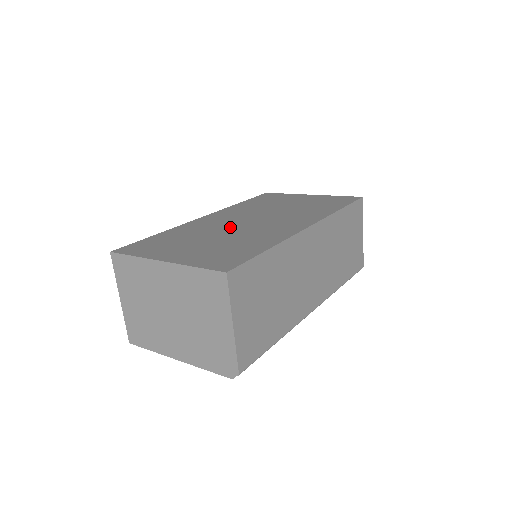
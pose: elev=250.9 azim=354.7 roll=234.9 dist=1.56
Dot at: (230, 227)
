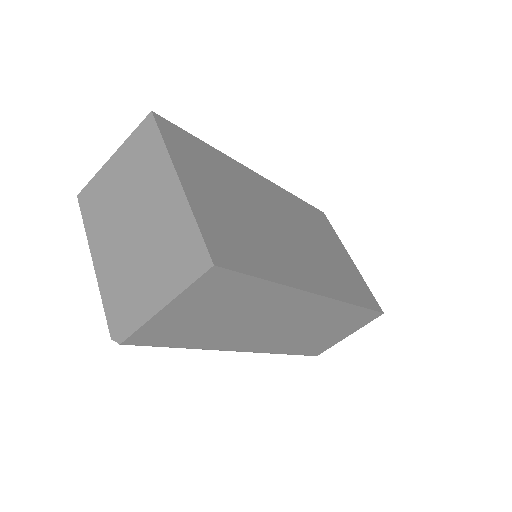
Dot at: (267, 214)
